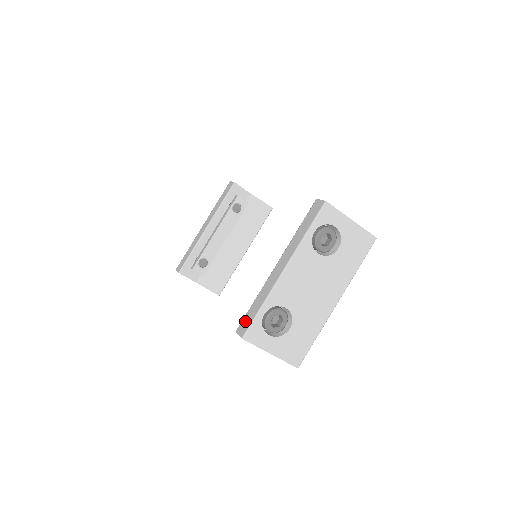
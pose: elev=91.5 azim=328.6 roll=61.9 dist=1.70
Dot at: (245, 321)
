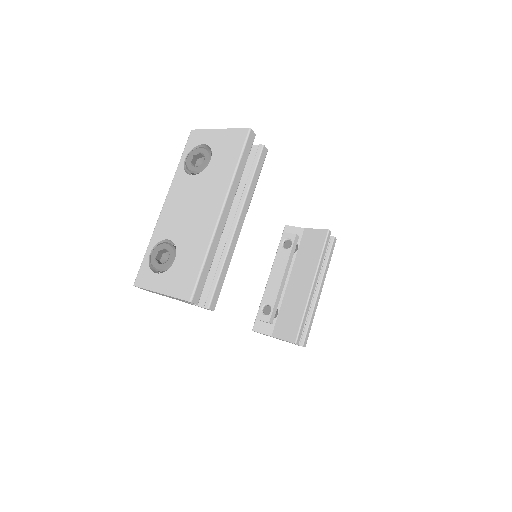
Dot at: occluded
